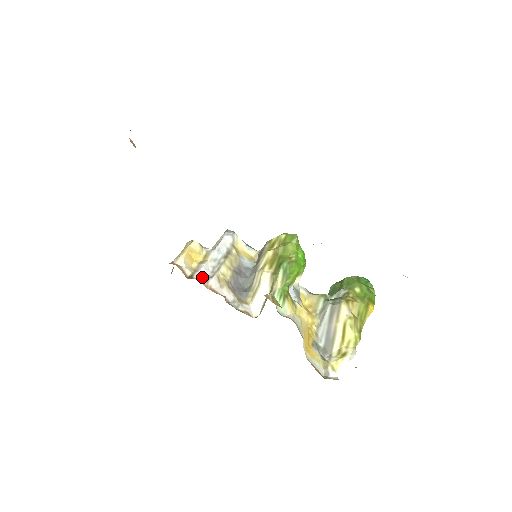
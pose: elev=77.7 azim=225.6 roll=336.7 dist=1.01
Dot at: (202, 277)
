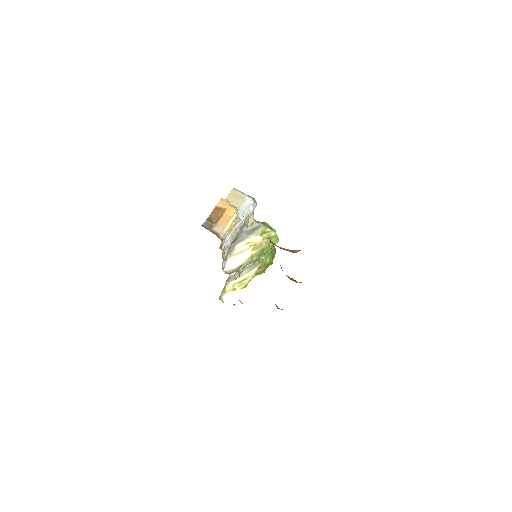
Dot at: (225, 246)
